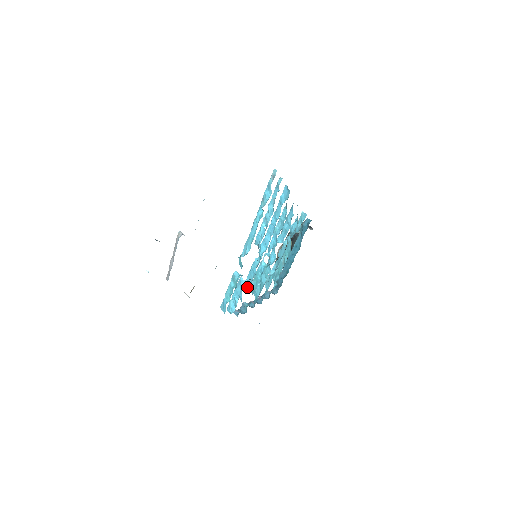
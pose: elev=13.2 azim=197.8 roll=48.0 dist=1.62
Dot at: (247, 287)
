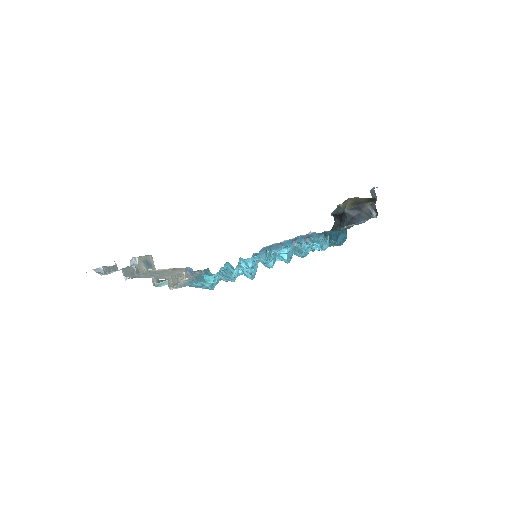
Dot at: (252, 263)
